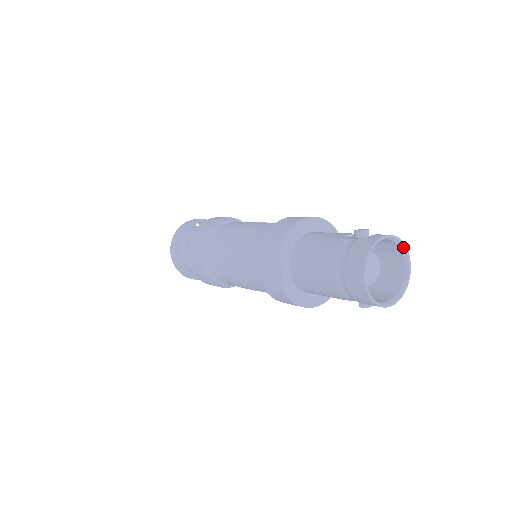
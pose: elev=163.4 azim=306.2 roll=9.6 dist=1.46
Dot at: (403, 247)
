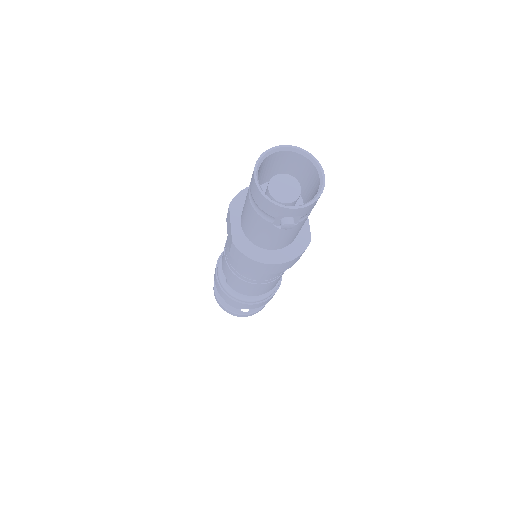
Dot at: (312, 159)
